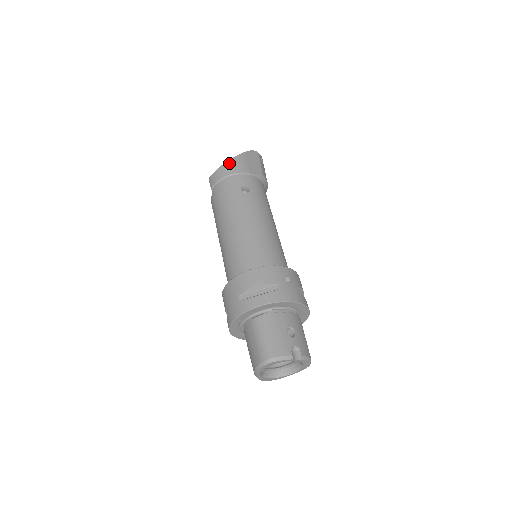
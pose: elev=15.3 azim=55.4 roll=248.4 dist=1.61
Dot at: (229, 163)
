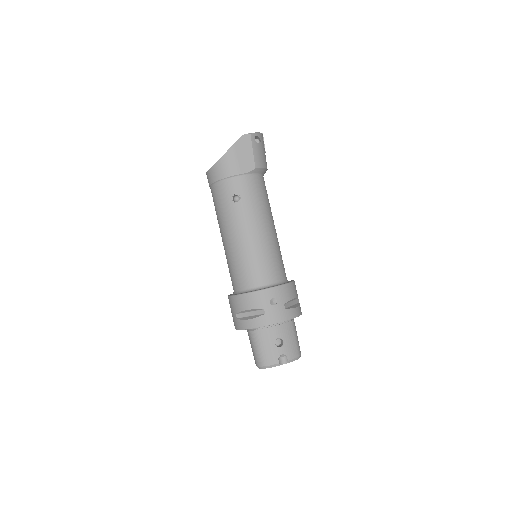
Dot at: (219, 164)
